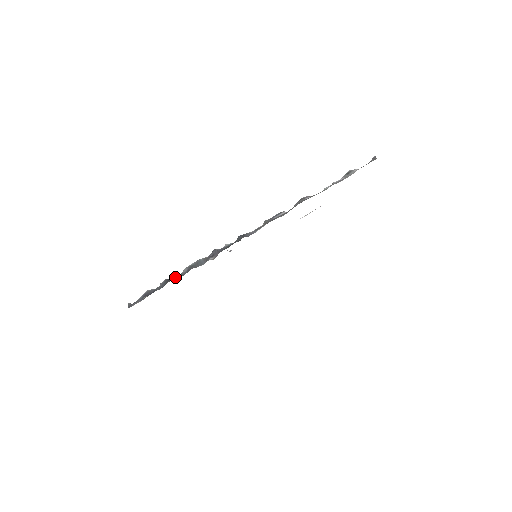
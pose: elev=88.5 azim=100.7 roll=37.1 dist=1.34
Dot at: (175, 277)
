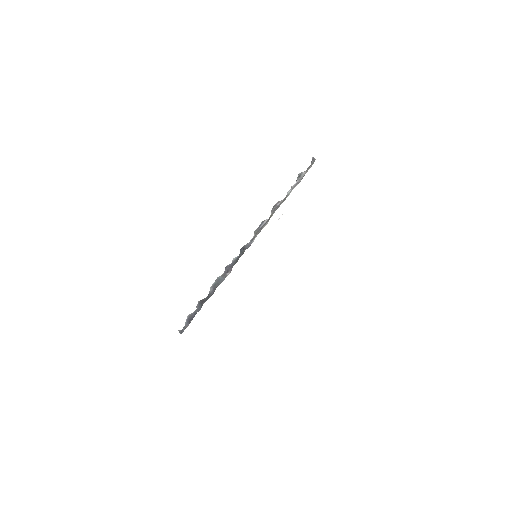
Dot at: (206, 298)
